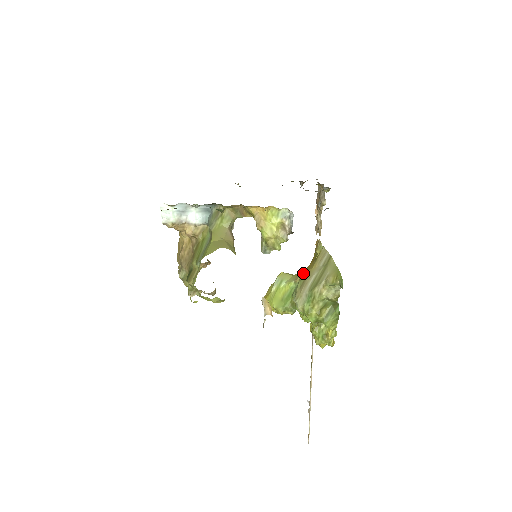
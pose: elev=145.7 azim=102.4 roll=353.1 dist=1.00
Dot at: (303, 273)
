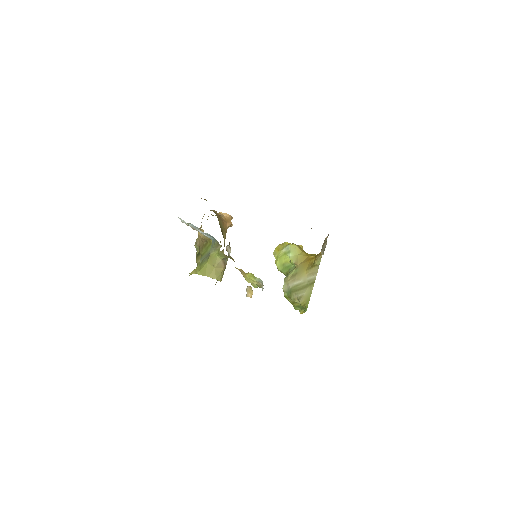
Dot at: (302, 264)
